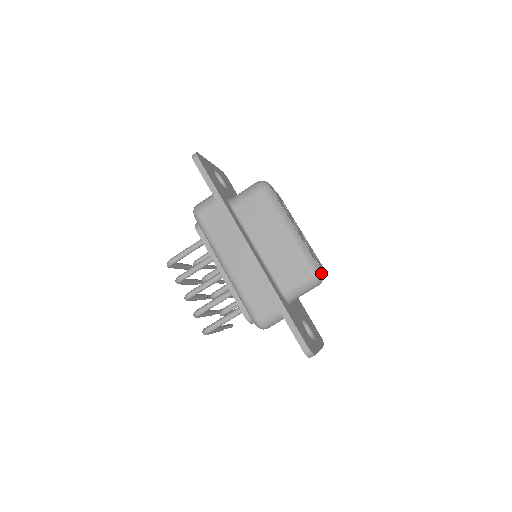
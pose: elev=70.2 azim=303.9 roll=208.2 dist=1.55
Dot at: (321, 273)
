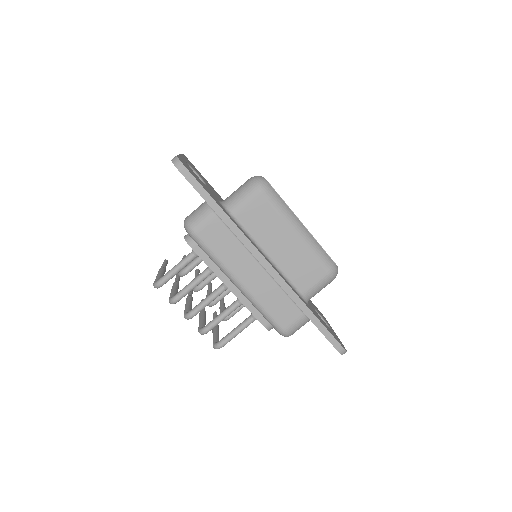
Dot at: (337, 268)
